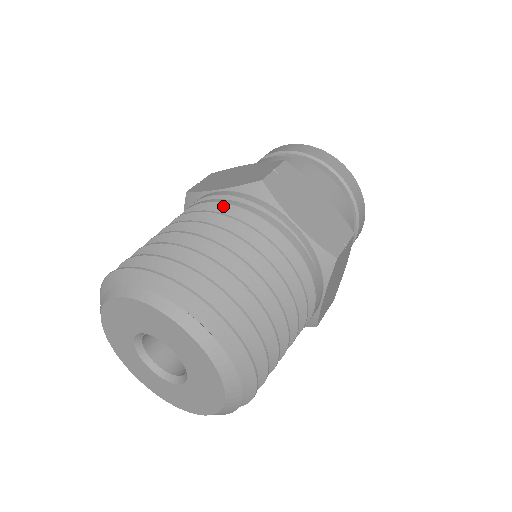
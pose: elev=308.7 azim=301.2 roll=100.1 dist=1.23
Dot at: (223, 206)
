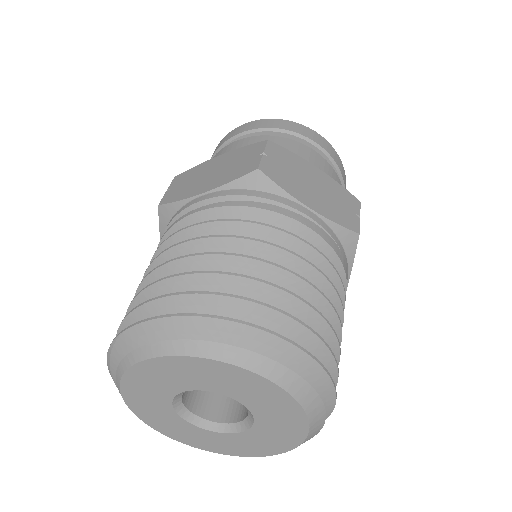
Dot at: (222, 210)
